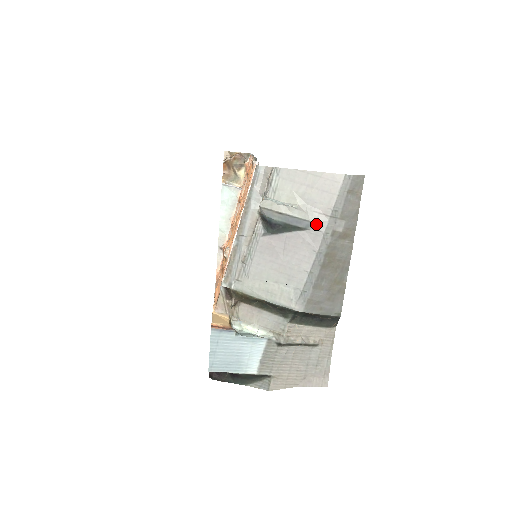
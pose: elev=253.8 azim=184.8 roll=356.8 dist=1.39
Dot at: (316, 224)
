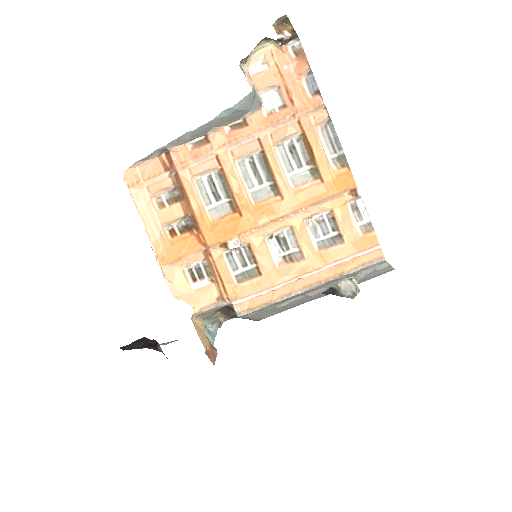
Dot at: occluded
